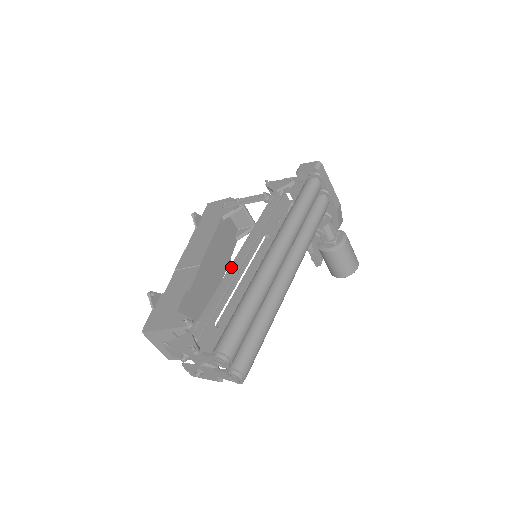
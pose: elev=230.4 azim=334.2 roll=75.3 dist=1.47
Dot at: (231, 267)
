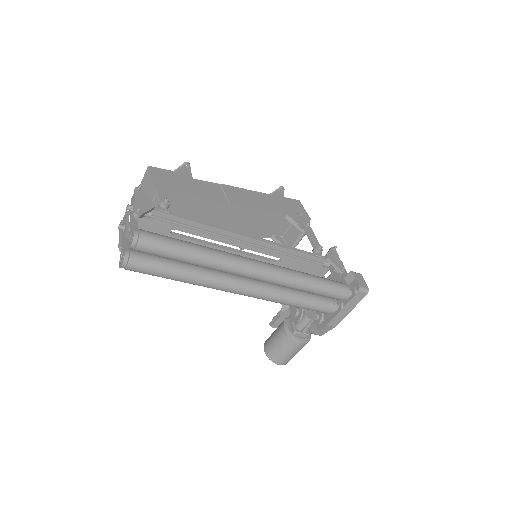
Dot at: (233, 231)
